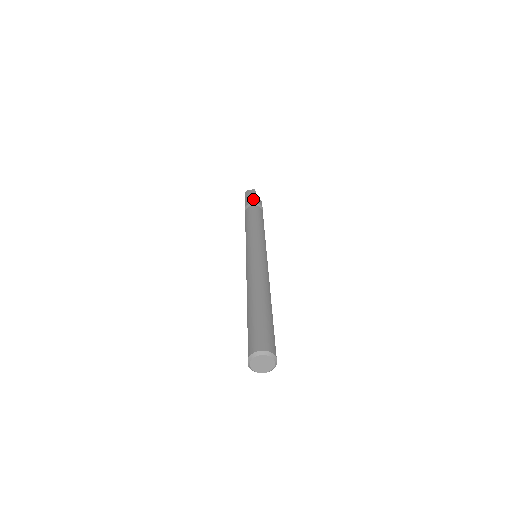
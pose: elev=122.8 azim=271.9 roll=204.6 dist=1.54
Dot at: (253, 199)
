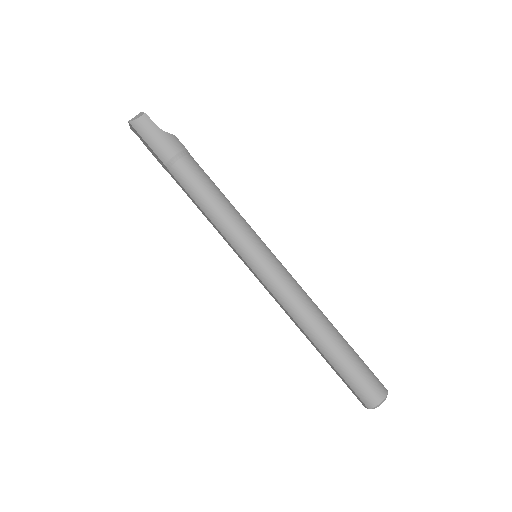
Dot at: (167, 145)
